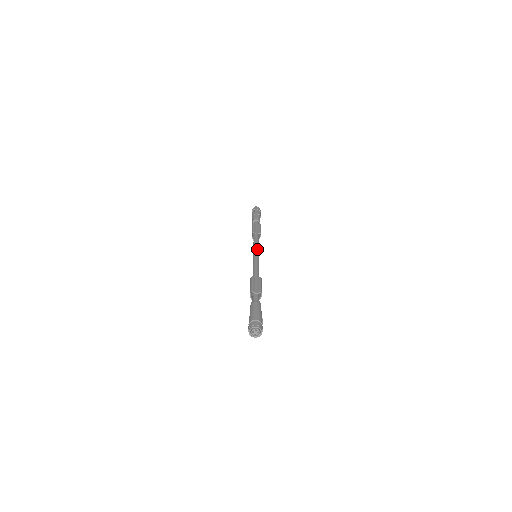
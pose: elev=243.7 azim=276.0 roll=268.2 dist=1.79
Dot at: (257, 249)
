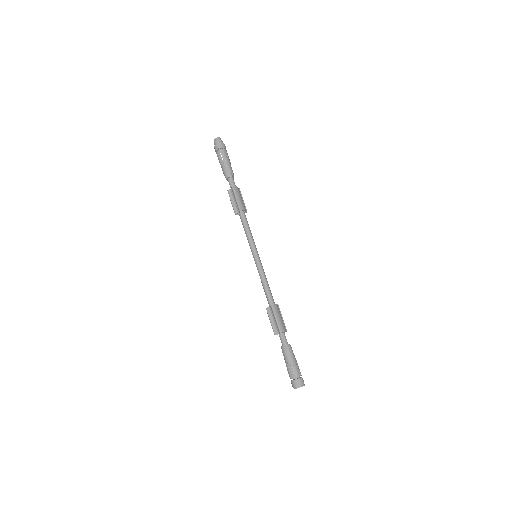
Dot at: (251, 246)
